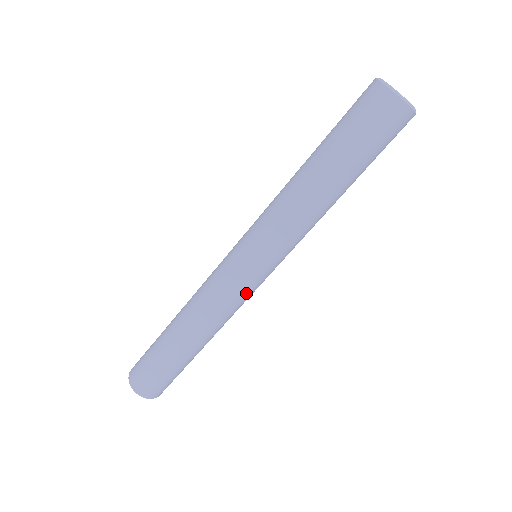
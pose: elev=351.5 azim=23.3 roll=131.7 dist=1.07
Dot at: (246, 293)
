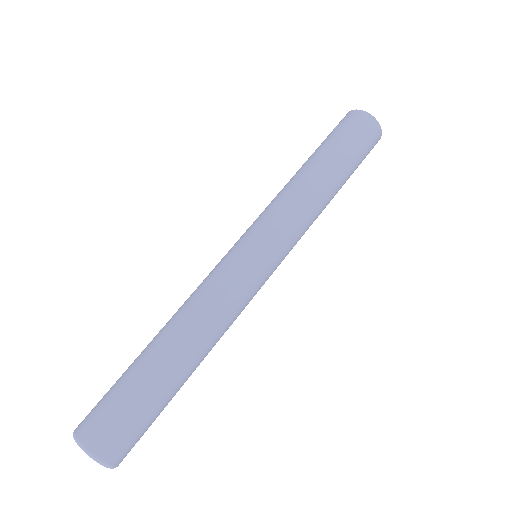
Dot at: (255, 294)
